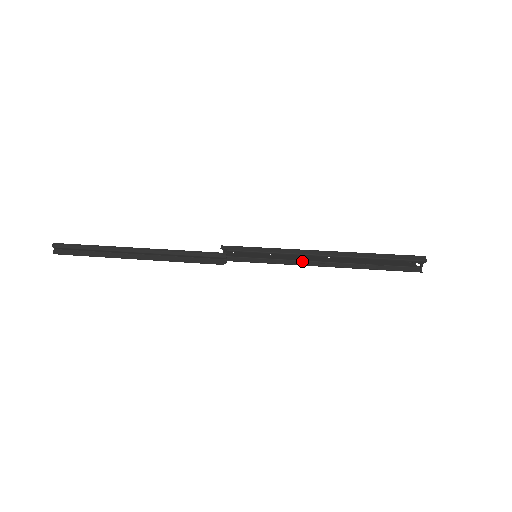
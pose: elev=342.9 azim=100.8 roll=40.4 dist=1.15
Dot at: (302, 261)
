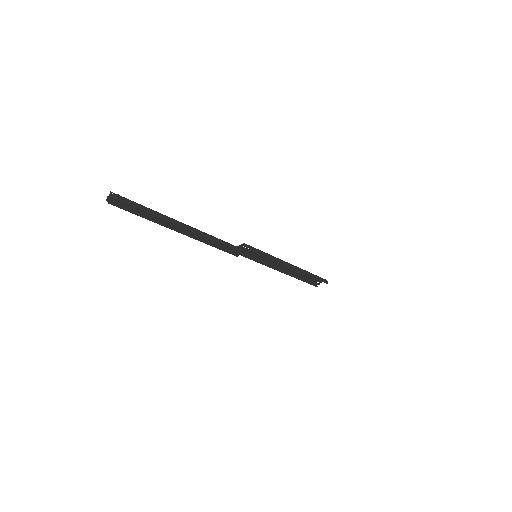
Dot at: (272, 266)
